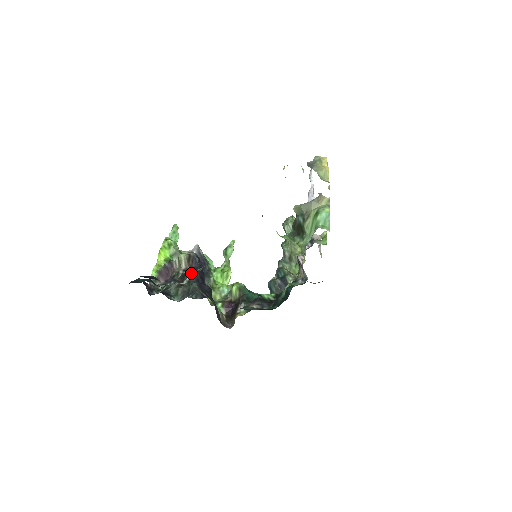
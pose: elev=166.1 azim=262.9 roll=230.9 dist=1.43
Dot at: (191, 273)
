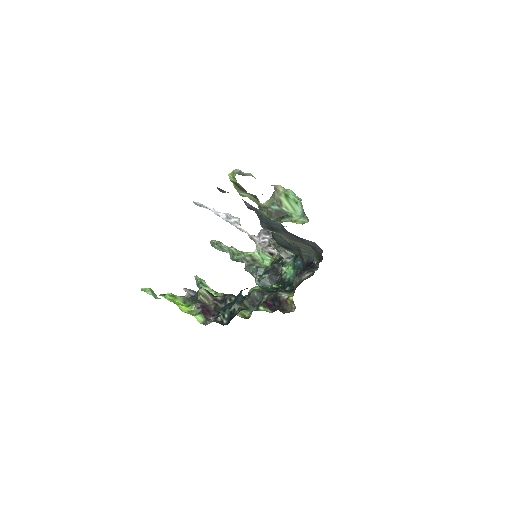
Dot at: (278, 261)
